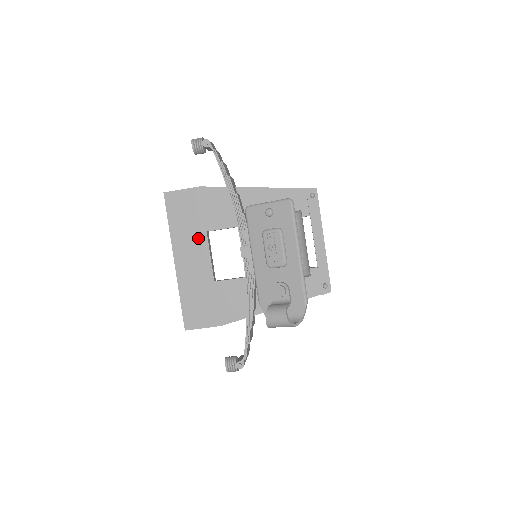
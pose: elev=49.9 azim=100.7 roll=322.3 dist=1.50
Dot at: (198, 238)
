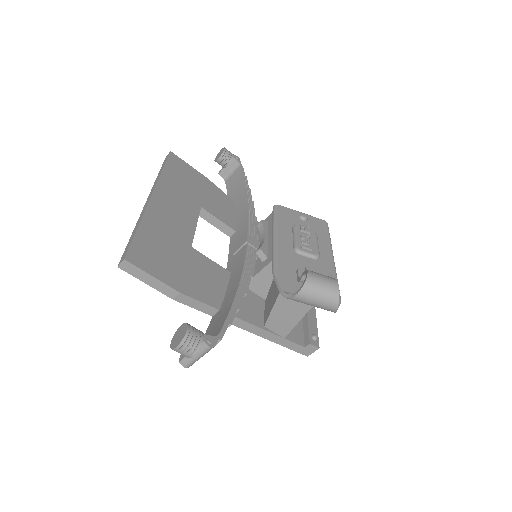
Dot at: (190, 203)
